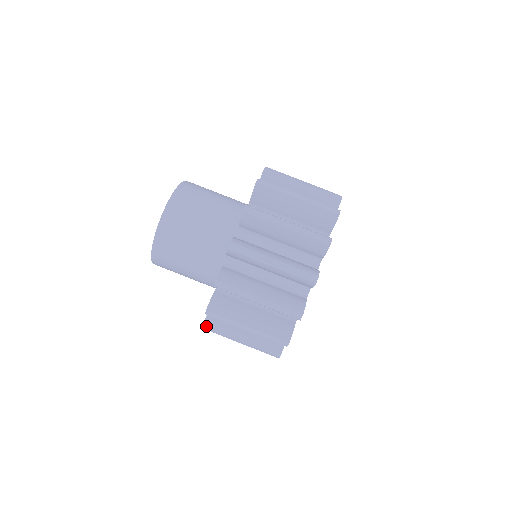
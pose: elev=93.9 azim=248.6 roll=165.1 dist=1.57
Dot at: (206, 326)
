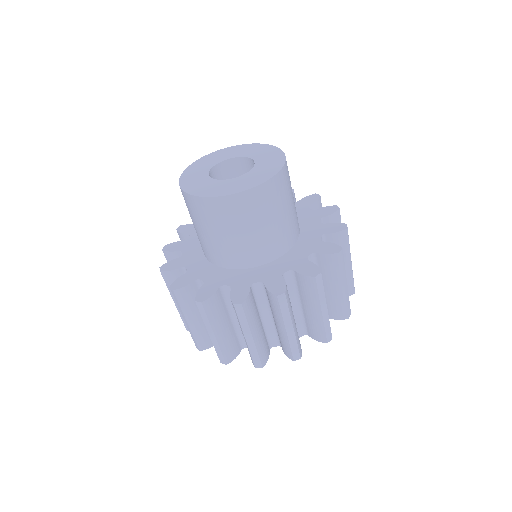
Dot at: (205, 304)
